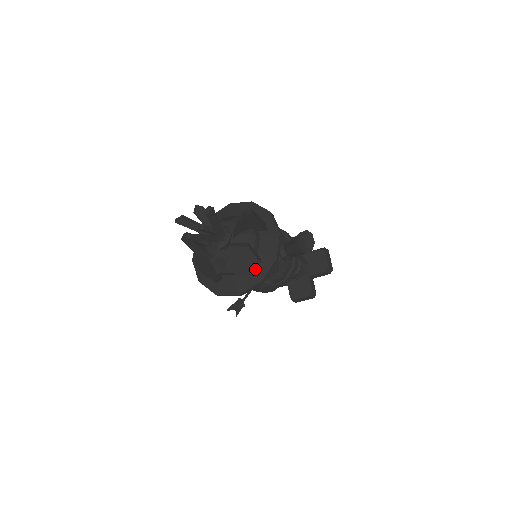
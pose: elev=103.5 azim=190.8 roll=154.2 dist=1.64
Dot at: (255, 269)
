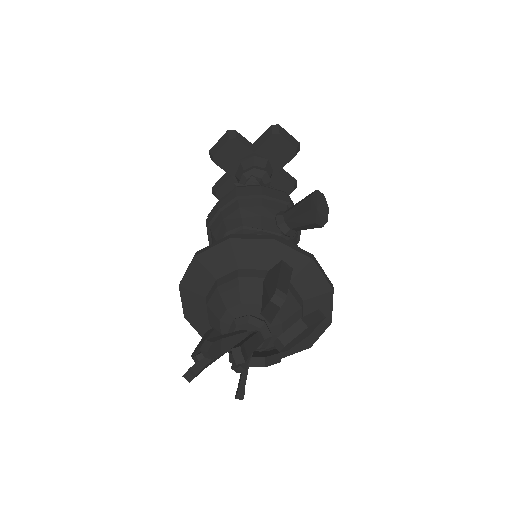
Dot at: occluded
